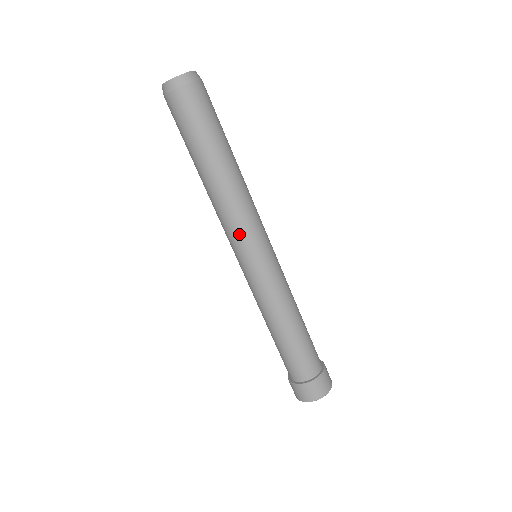
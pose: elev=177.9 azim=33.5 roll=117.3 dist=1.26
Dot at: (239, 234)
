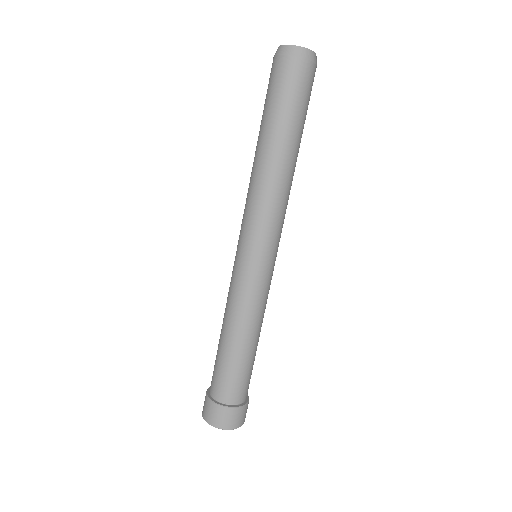
Dot at: (269, 226)
